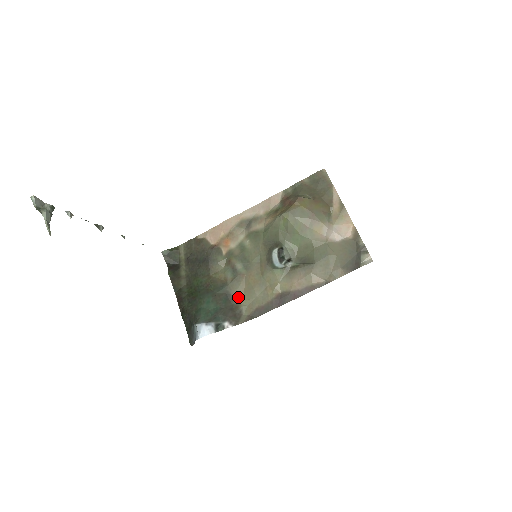
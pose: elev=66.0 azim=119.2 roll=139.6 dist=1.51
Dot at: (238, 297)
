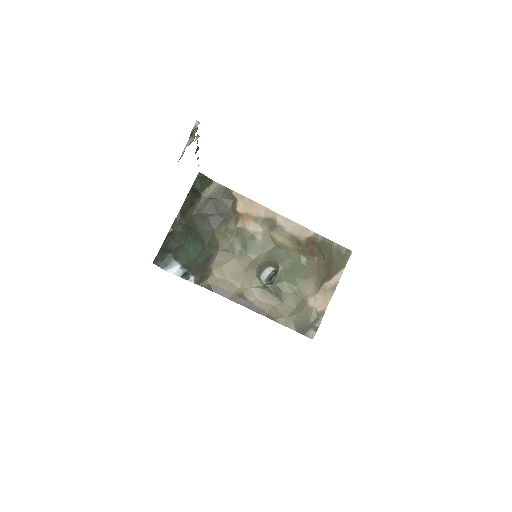
Dot at: (216, 265)
